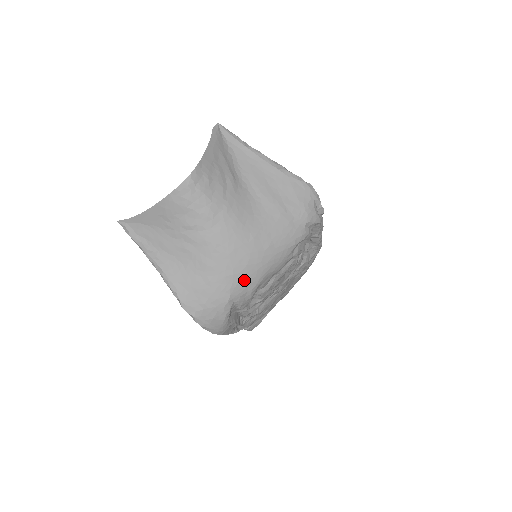
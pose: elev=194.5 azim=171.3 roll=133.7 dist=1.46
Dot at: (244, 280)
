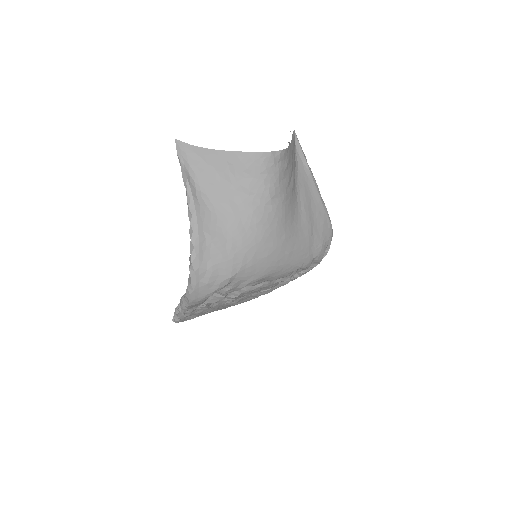
Dot at: (255, 268)
